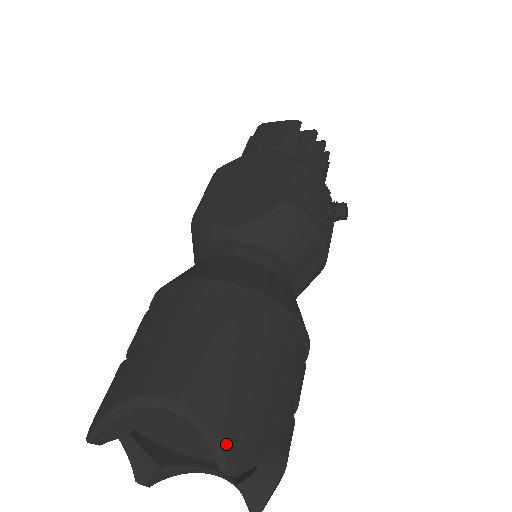
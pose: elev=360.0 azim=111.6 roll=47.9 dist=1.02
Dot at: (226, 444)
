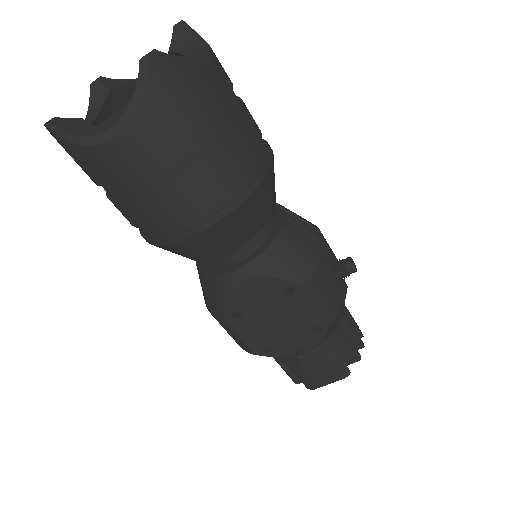
Dot at: occluded
